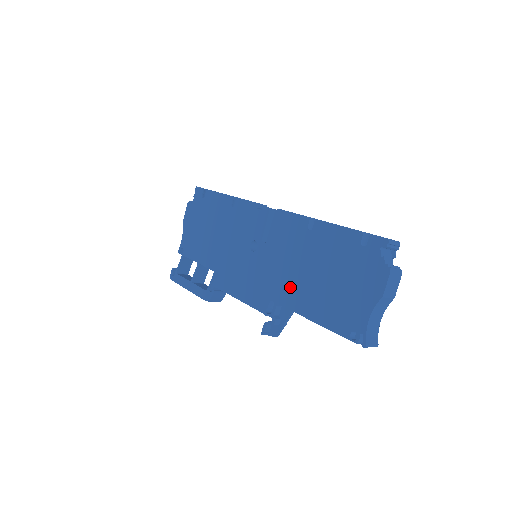
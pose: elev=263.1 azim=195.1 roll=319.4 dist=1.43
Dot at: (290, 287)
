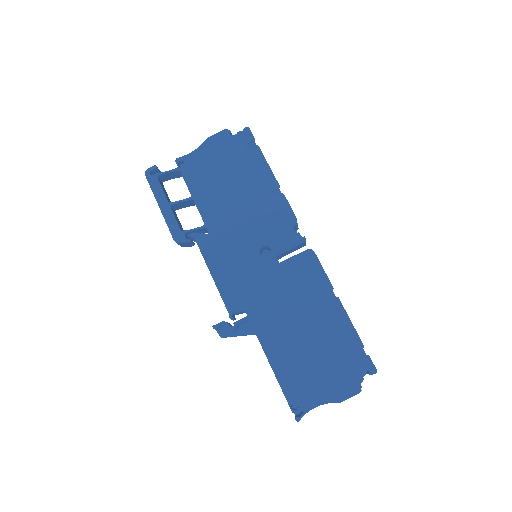
Dot at: (272, 320)
